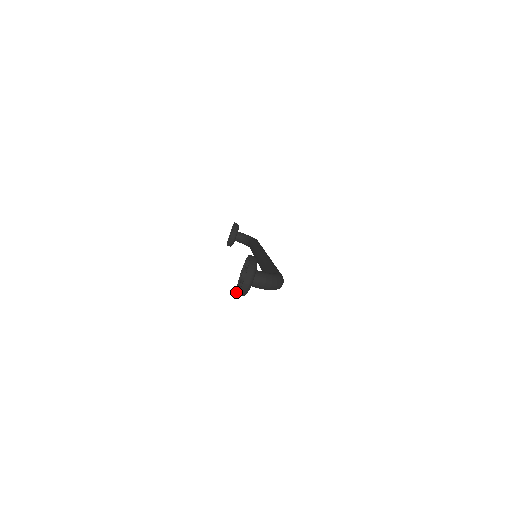
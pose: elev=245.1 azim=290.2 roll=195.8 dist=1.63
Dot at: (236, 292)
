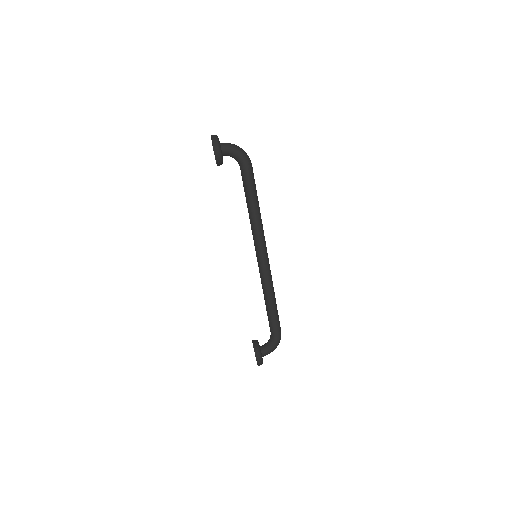
Dot at: (215, 155)
